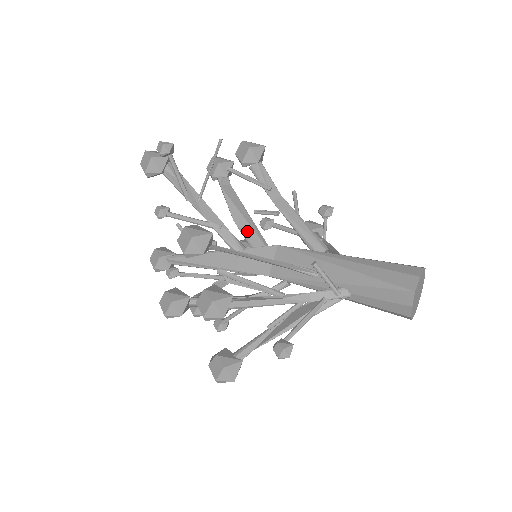
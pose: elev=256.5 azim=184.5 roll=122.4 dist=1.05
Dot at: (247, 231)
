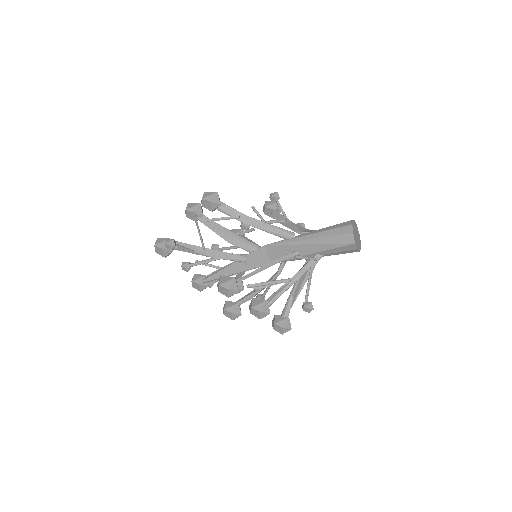
Dot at: (241, 245)
